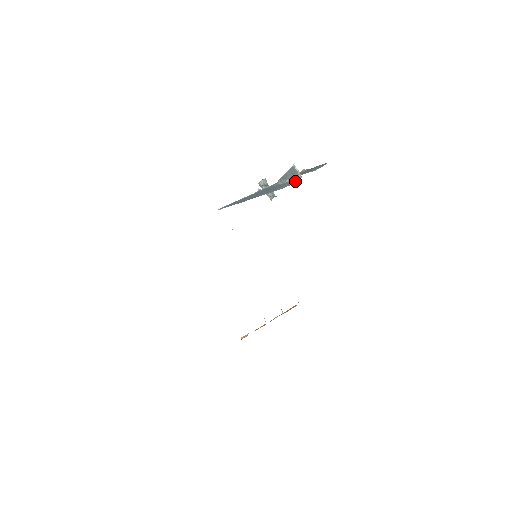
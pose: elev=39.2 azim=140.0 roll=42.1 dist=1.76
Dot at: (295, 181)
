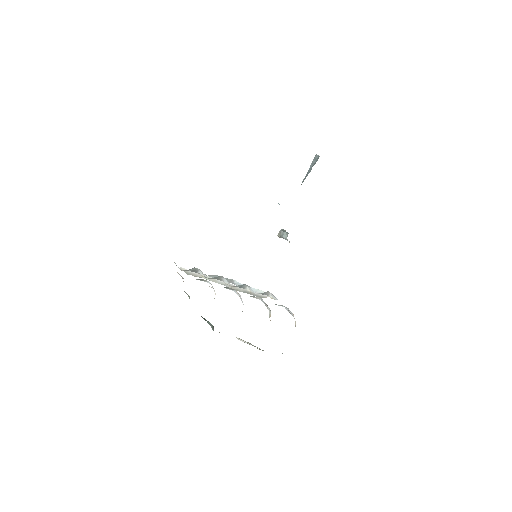
Dot at: occluded
